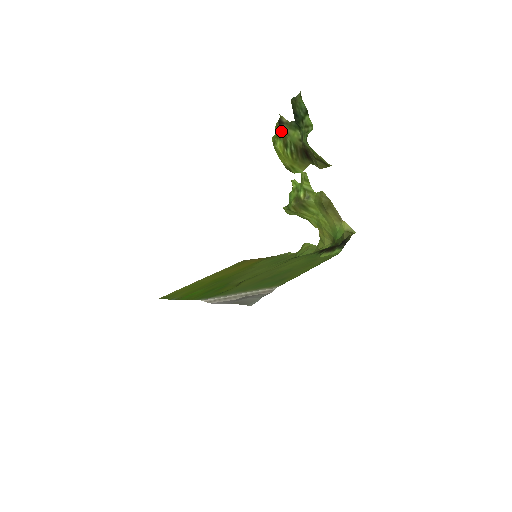
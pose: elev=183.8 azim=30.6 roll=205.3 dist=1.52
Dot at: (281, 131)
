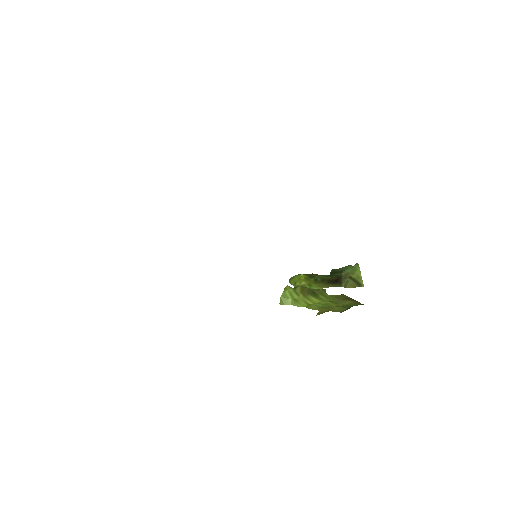
Dot at: (310, 274)
